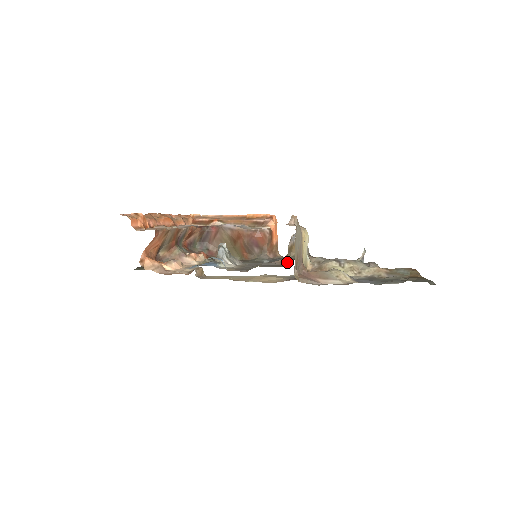
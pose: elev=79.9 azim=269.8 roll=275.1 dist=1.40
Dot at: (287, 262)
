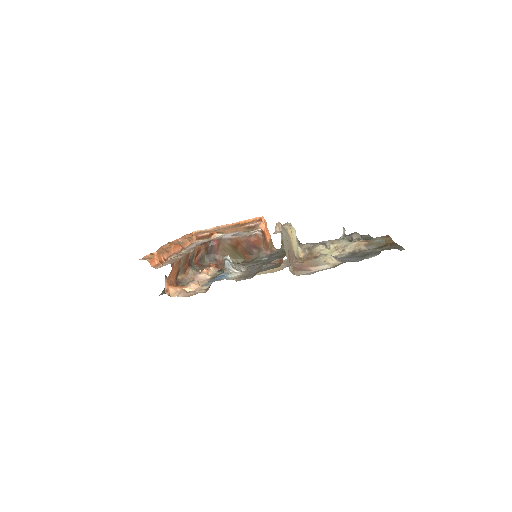
Dot at: (282, 260)
